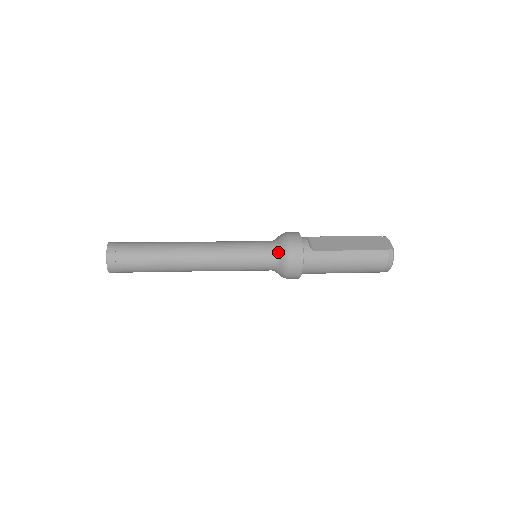
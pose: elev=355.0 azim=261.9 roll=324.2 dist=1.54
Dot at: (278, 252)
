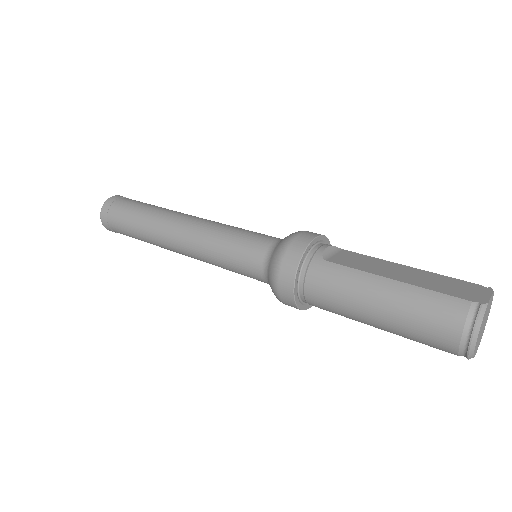
Dot at: (273, 248)
